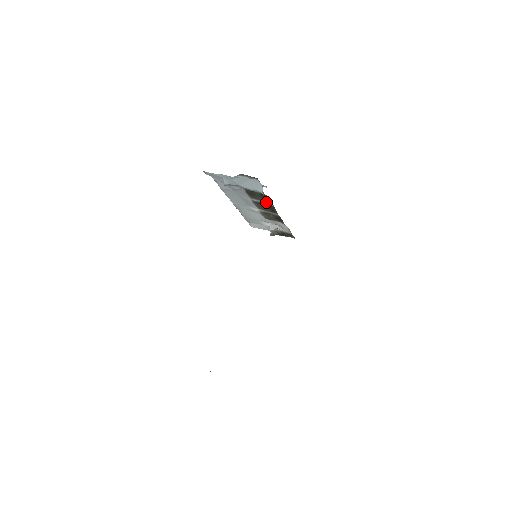
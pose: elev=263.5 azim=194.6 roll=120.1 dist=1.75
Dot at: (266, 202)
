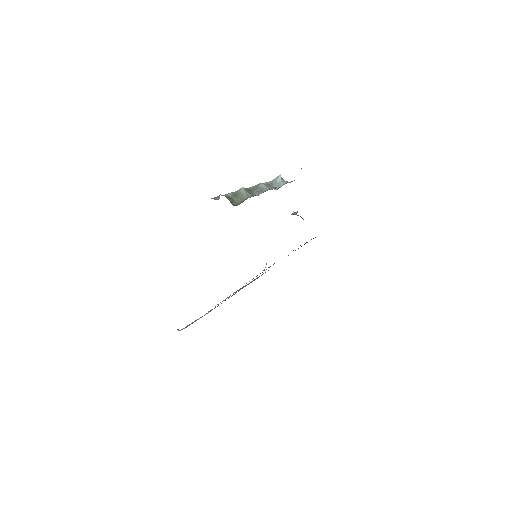
Dot at: occluded
